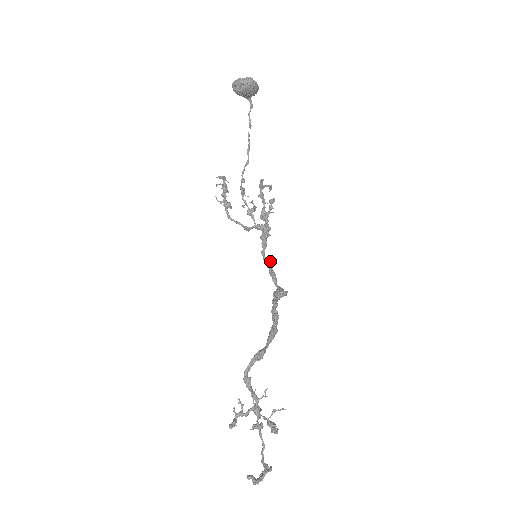
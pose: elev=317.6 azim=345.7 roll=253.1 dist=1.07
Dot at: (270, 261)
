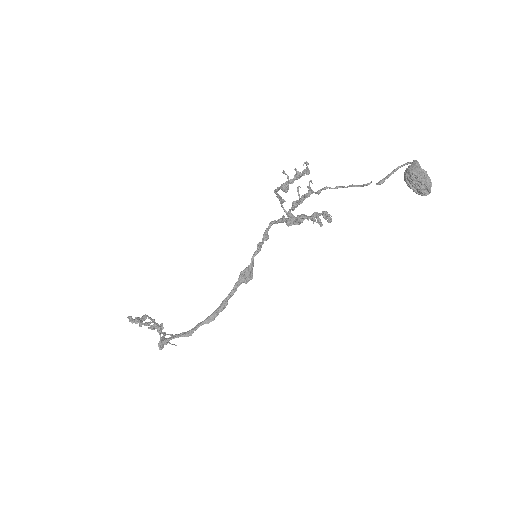
Dot at: occluded
